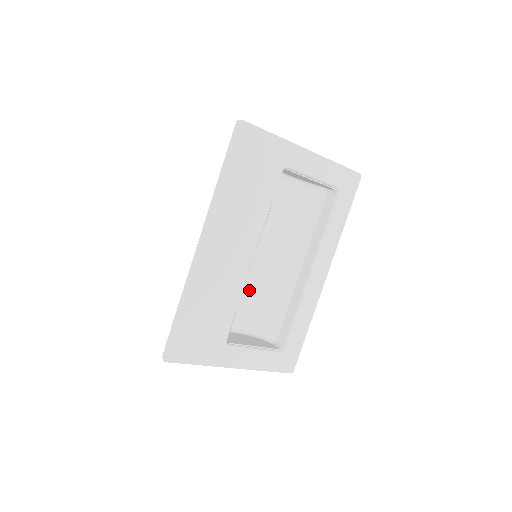
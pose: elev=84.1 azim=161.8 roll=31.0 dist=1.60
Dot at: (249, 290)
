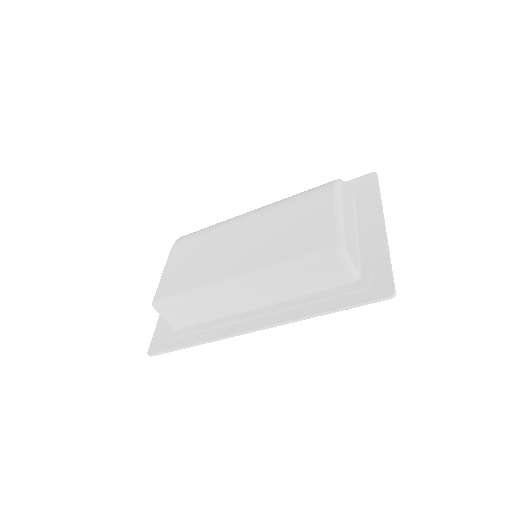
Dot at: (209, 237)
